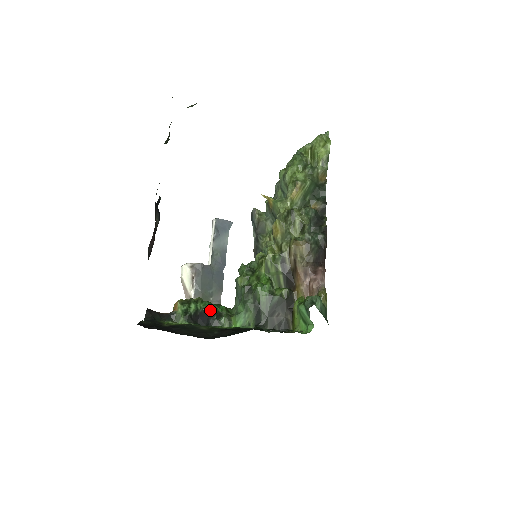
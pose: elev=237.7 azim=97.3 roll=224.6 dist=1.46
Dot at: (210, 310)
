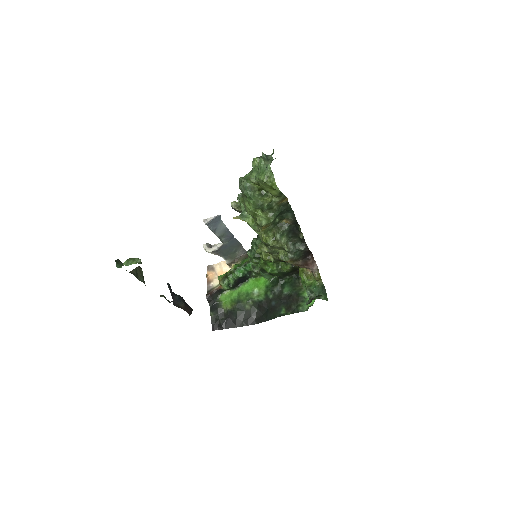
Dot at: (243, 276)
